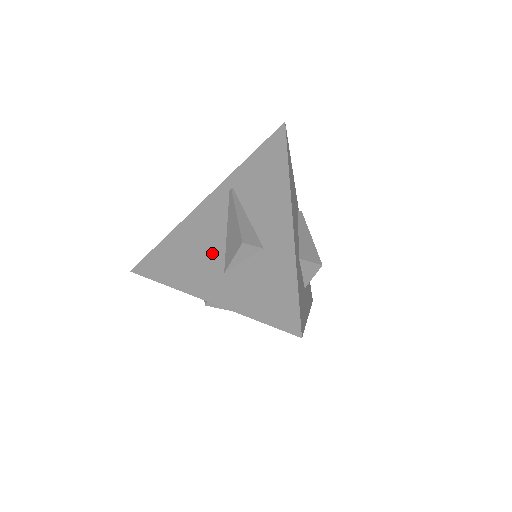
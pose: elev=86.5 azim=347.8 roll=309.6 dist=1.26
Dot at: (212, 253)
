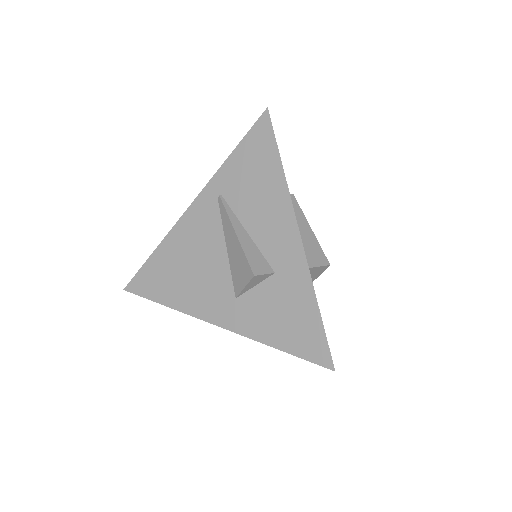
Dot at: (216, 274)
